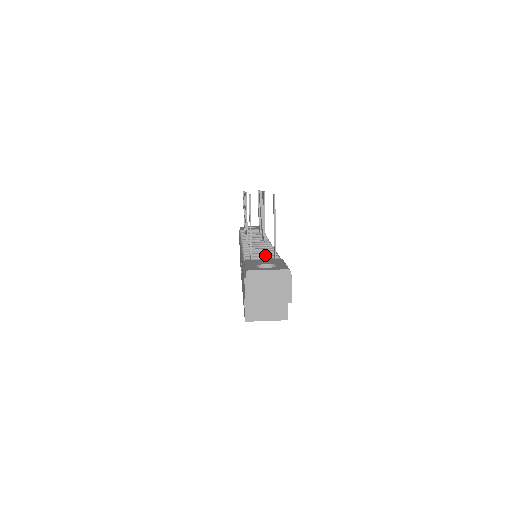
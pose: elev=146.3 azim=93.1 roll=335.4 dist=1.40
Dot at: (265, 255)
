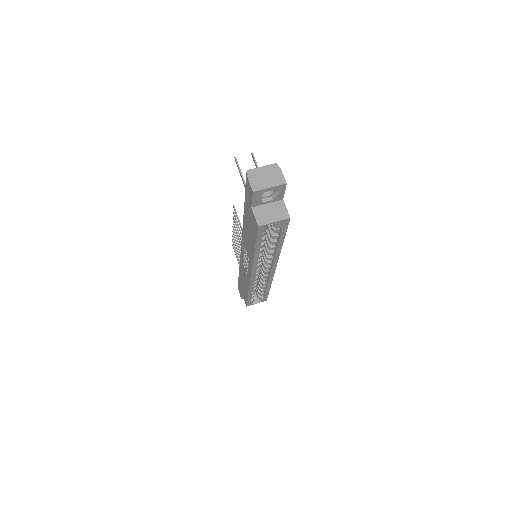
Dot at: occluded
